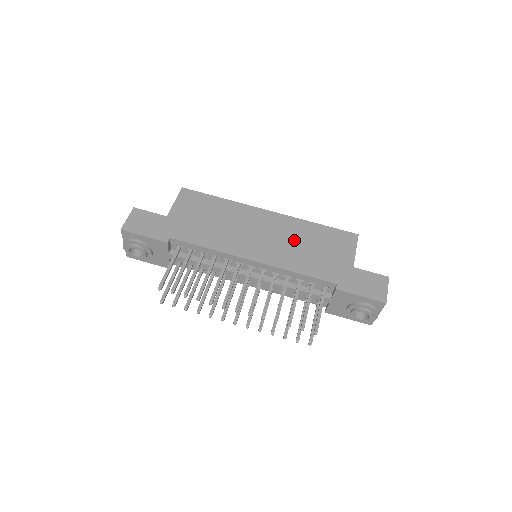
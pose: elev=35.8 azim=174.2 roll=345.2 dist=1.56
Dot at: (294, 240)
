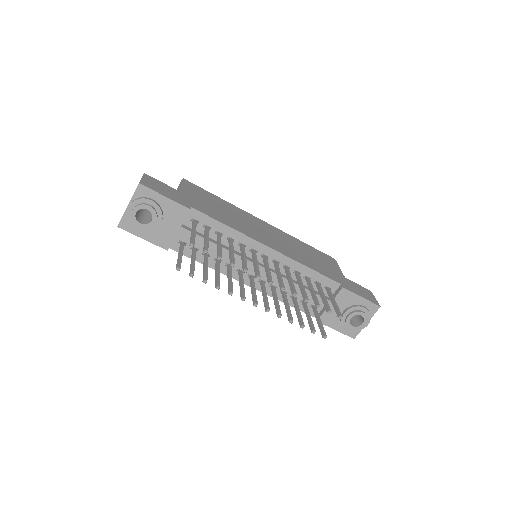
Dot at: (294, 246)
